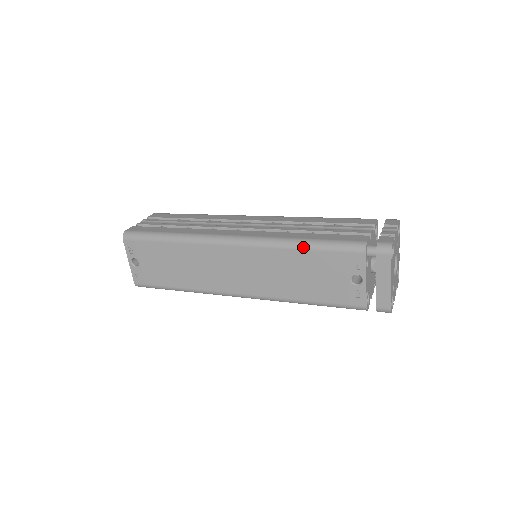
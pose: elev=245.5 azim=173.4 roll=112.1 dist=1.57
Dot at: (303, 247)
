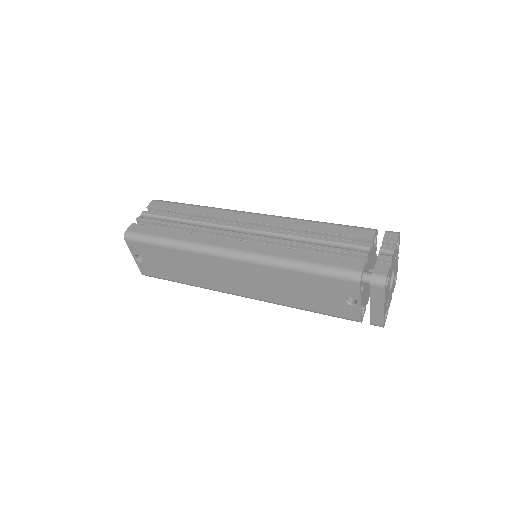
Dot at: (299, 270)
